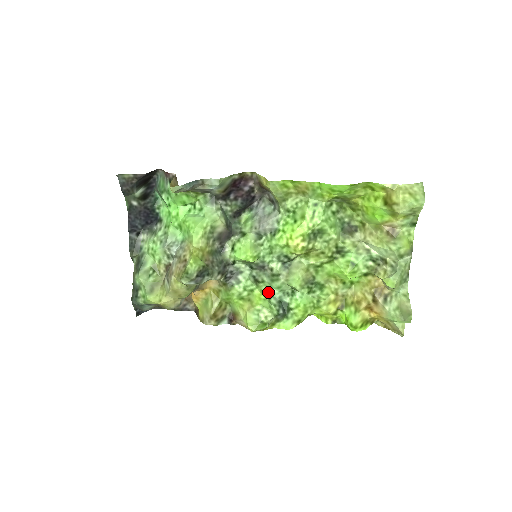
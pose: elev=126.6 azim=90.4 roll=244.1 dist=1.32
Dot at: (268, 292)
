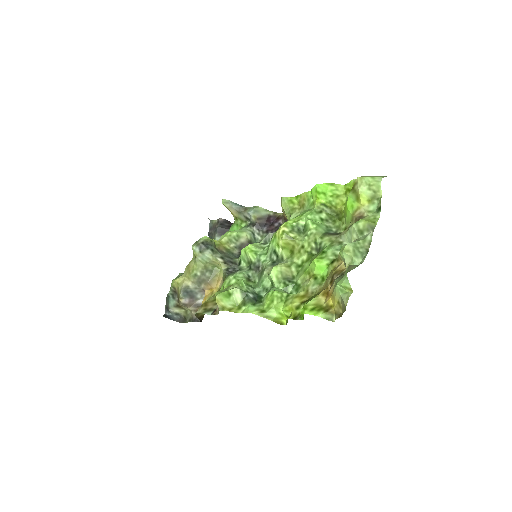
Dot at: (252, 286)
